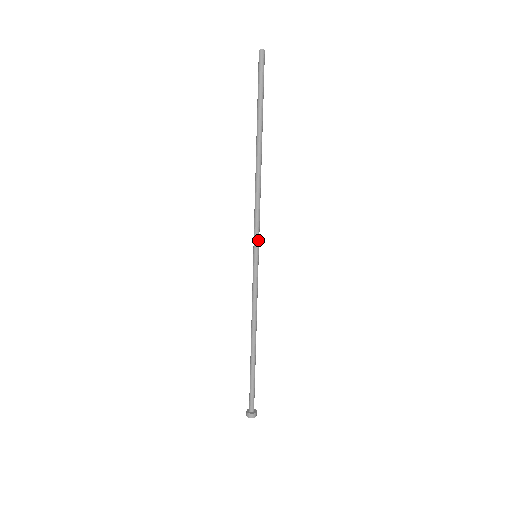
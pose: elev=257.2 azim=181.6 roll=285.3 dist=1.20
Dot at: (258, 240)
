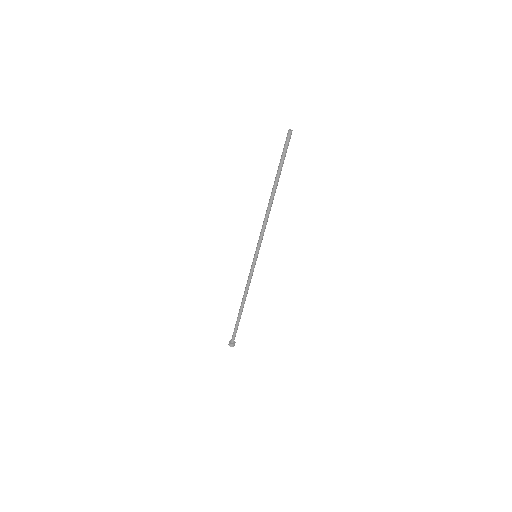
Dot at: (258, 247)
